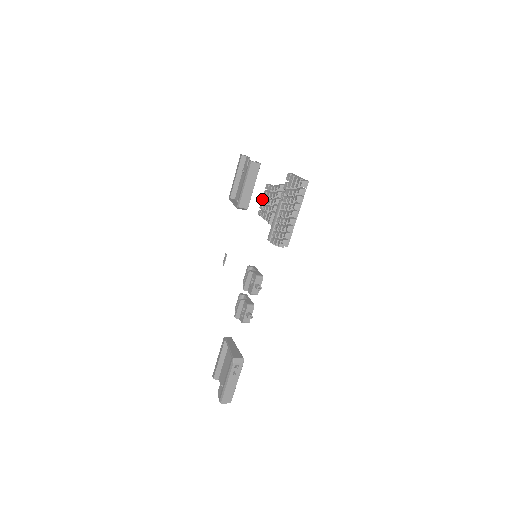
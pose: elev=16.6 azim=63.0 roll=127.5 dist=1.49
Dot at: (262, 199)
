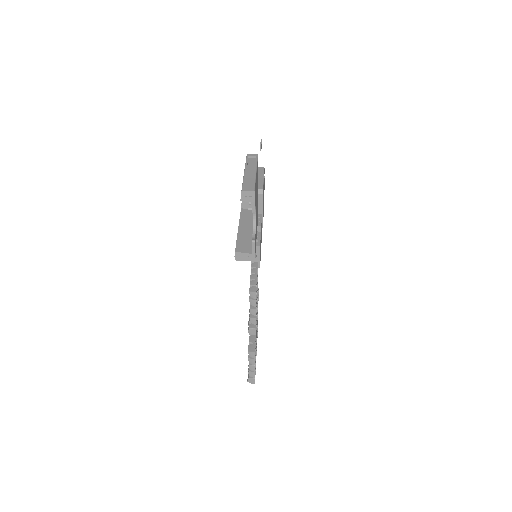
Dot at: (250, 278)
